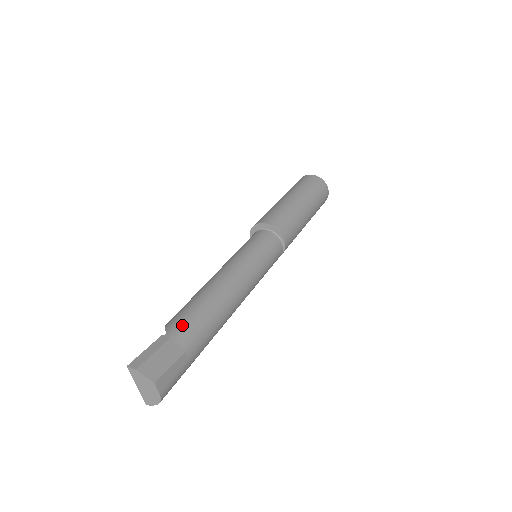
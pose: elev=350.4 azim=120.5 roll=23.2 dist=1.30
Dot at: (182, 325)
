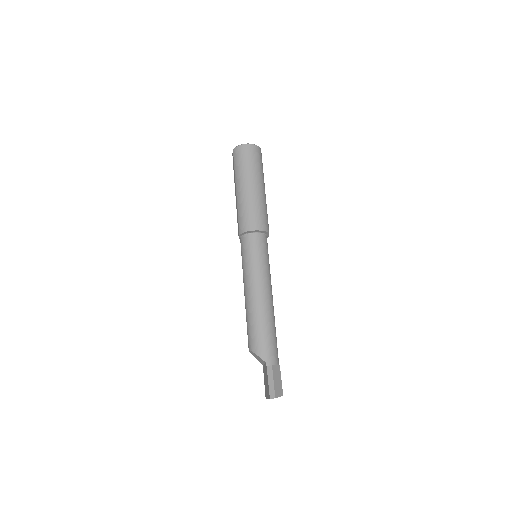
Dot at: (270, 352)
